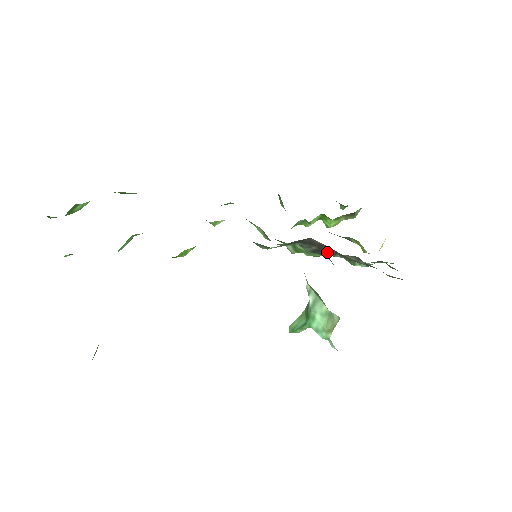
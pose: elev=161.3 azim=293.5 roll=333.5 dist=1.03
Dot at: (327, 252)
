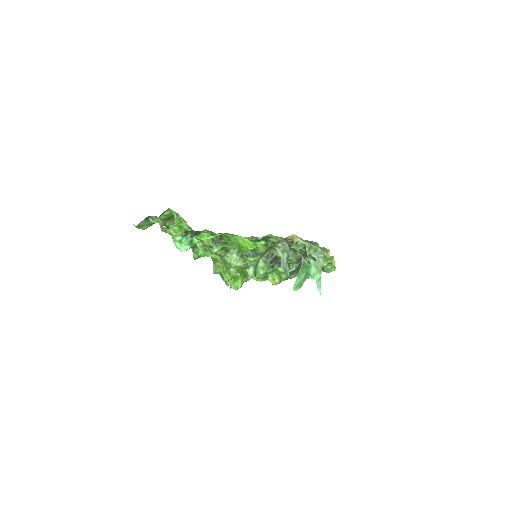
Dot at: occluded
